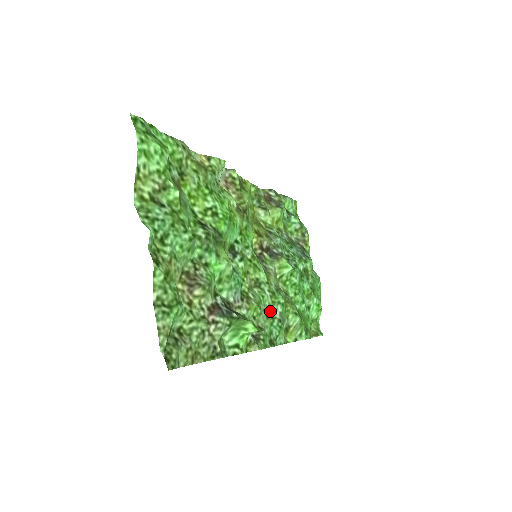
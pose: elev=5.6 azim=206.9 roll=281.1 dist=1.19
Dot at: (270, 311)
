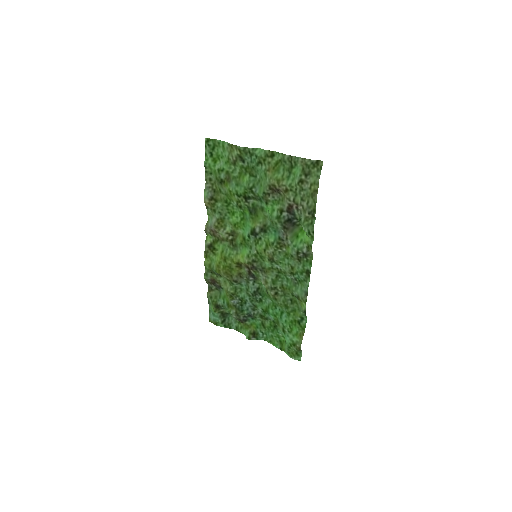
Dot at: (288, 272)
